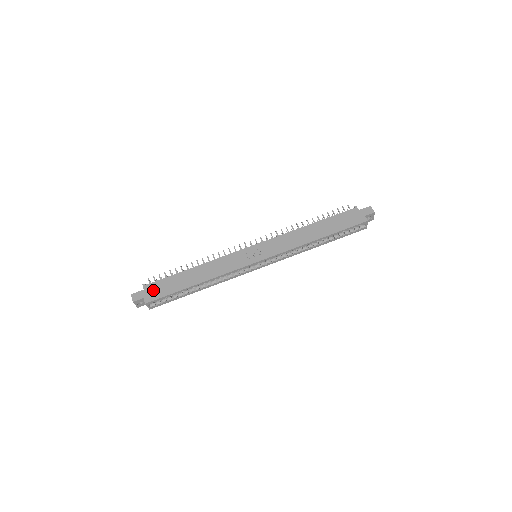
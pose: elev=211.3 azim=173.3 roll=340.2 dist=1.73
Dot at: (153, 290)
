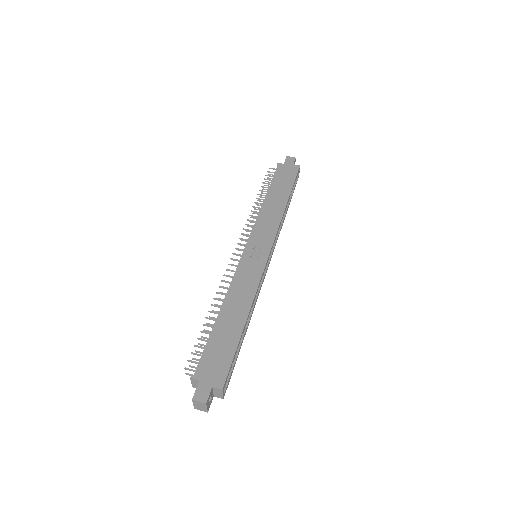
Dot at: (211, 369)
